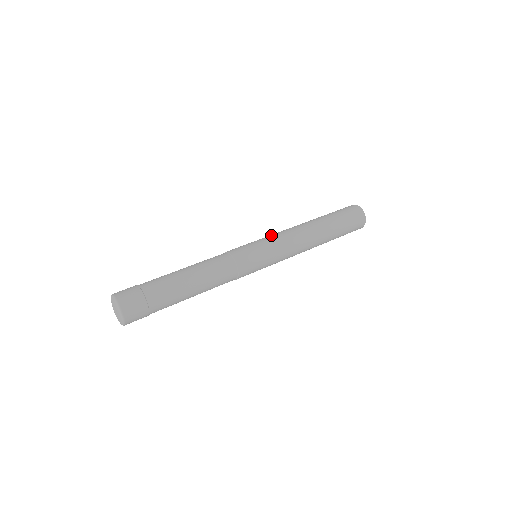
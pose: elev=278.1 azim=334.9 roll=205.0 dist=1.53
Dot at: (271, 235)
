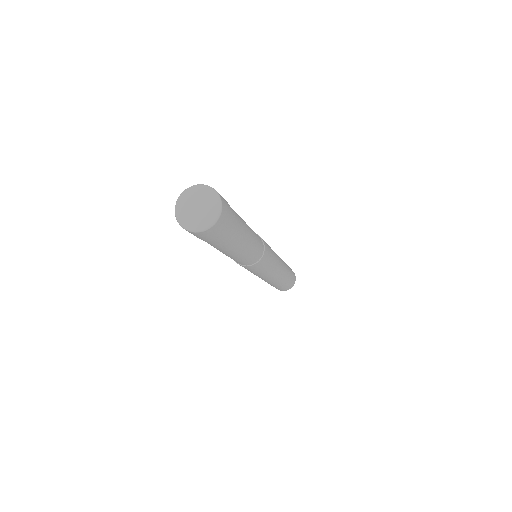
Dot at: occluded
